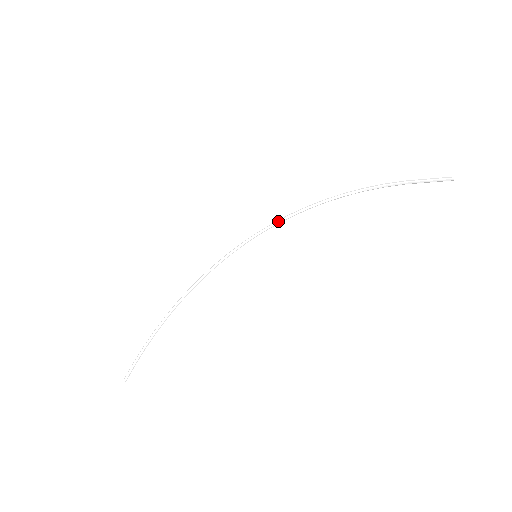
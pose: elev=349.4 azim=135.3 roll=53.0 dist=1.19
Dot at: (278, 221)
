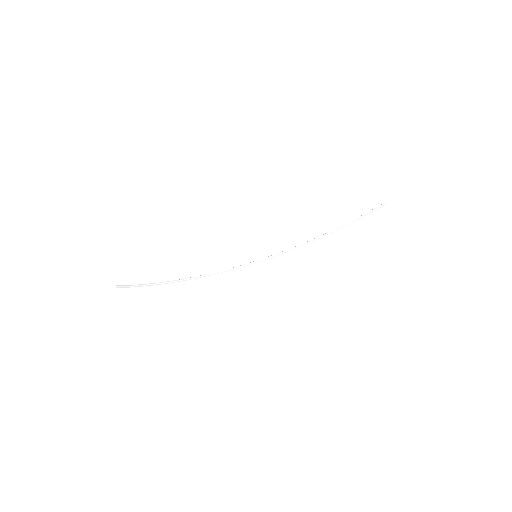
Dot at: (277, 253)
